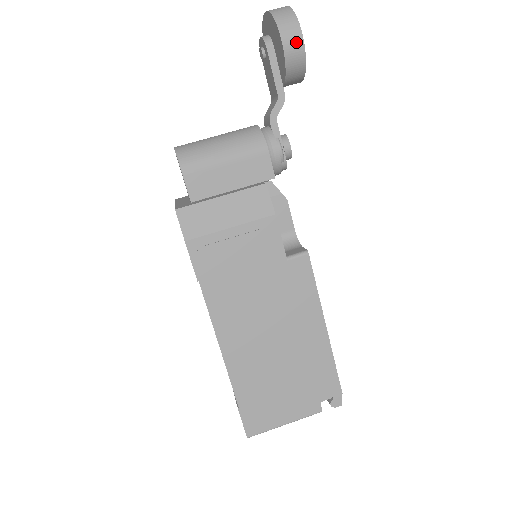
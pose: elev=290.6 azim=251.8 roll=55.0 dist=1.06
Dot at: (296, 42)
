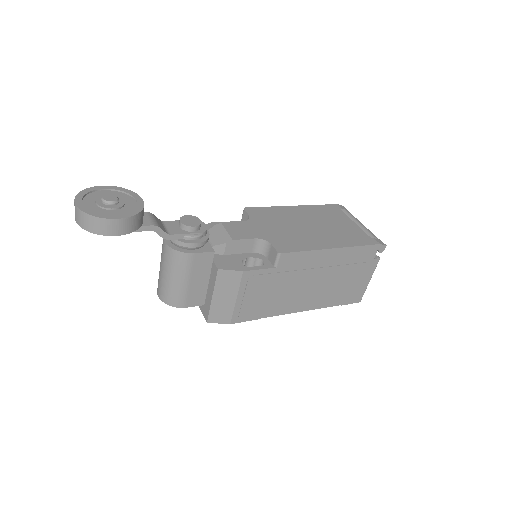
Dot at: (119, 225)
